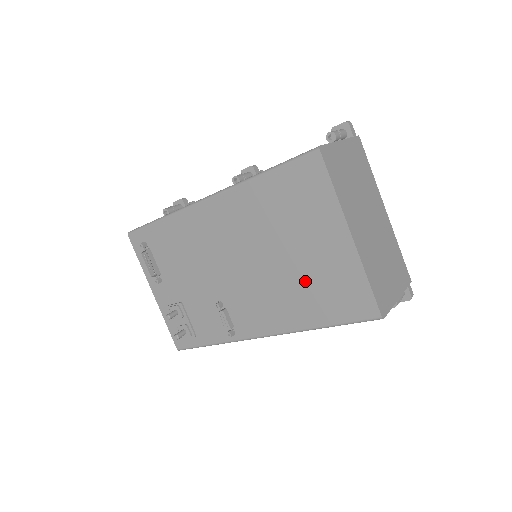
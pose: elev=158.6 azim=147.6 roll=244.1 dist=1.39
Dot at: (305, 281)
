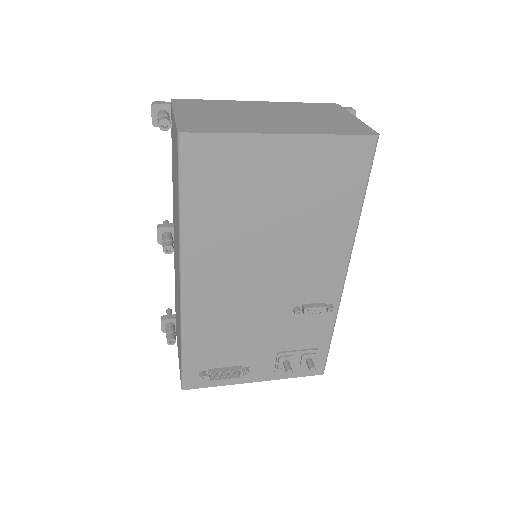
Dot at: (310, 205)
